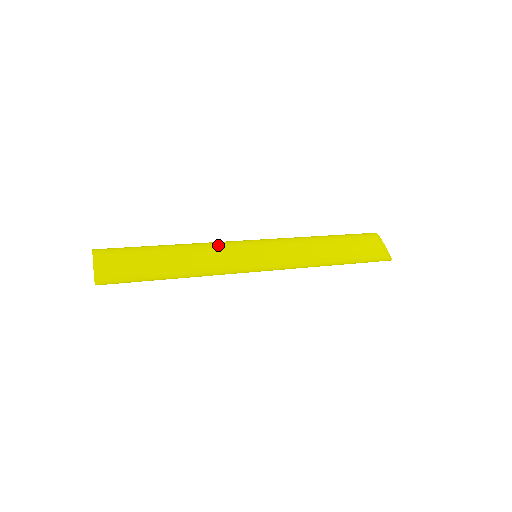
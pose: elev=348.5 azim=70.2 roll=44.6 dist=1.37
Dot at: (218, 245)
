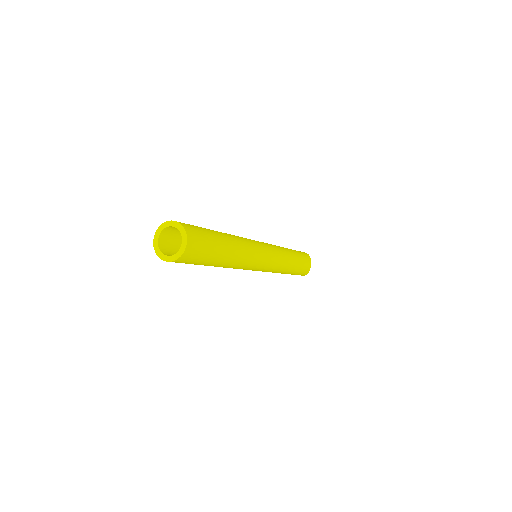
Dot at: (252, 248)
